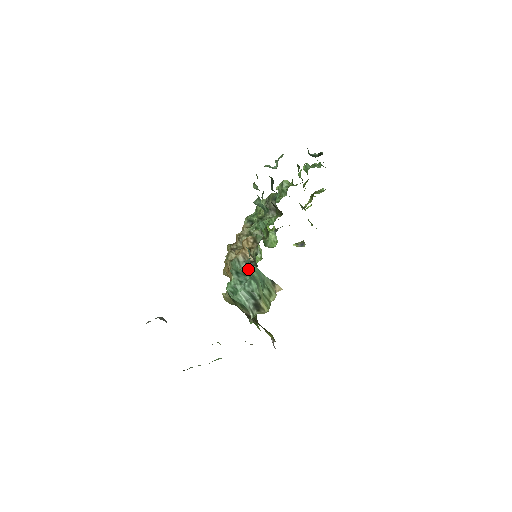
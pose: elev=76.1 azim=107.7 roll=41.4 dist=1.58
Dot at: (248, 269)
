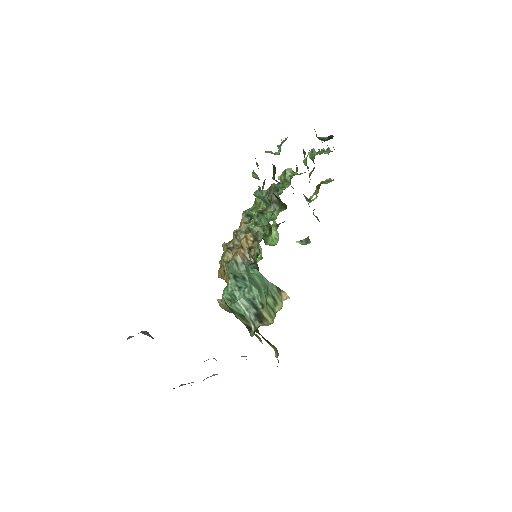
Dot at: (248, 273)
